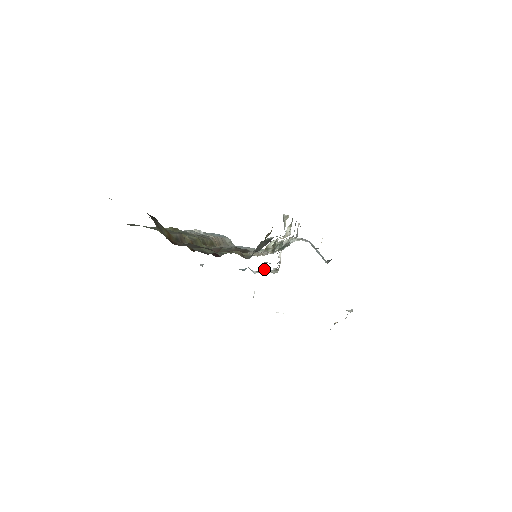
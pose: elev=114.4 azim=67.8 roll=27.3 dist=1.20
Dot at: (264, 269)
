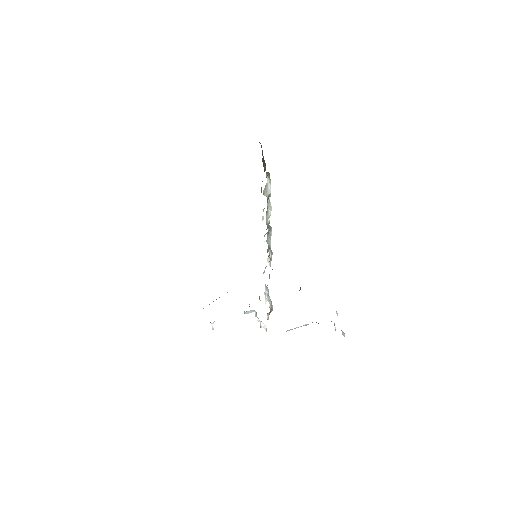
Dot at: occluded
